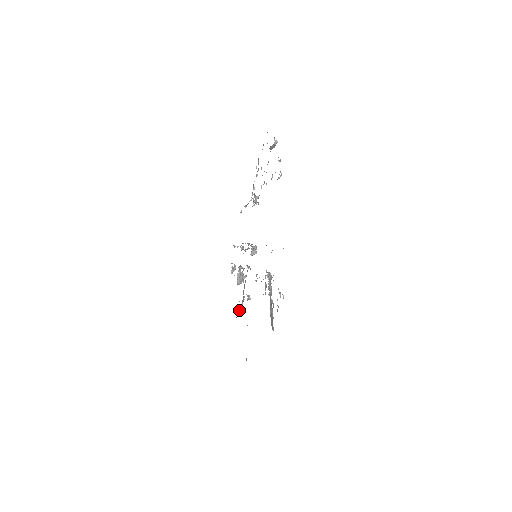
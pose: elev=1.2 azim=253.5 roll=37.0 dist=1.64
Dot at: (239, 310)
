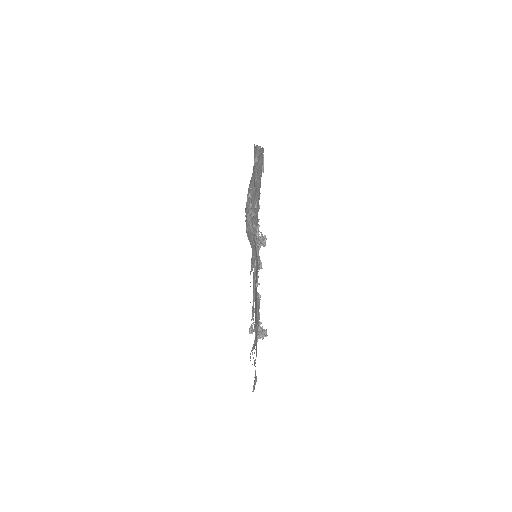
Dot at: occluded
